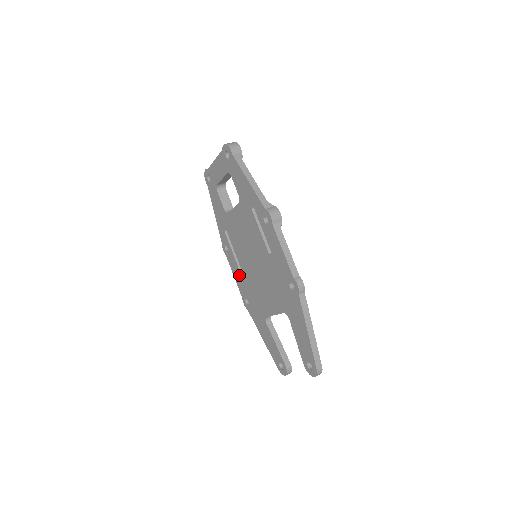
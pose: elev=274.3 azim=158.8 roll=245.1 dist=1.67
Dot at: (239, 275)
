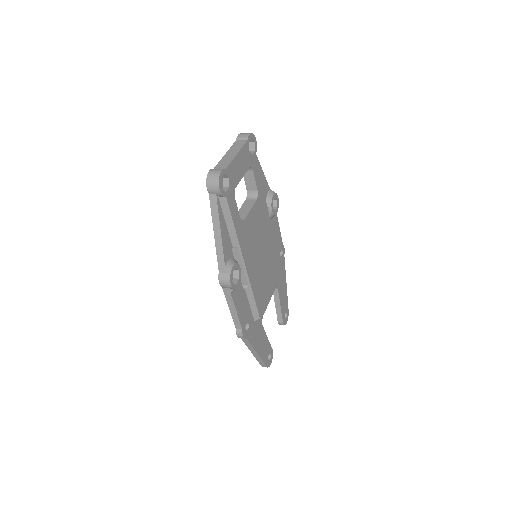
Dot at: occluded
